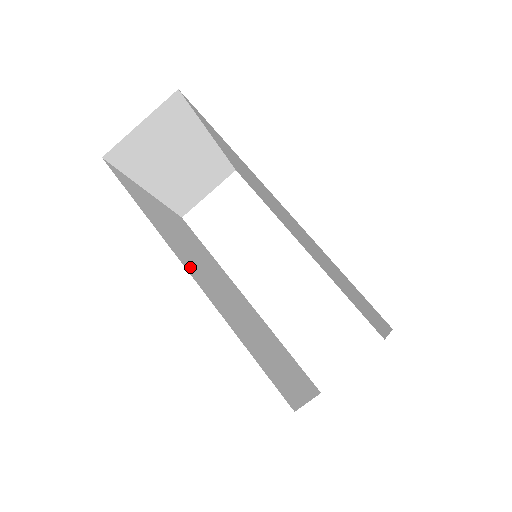
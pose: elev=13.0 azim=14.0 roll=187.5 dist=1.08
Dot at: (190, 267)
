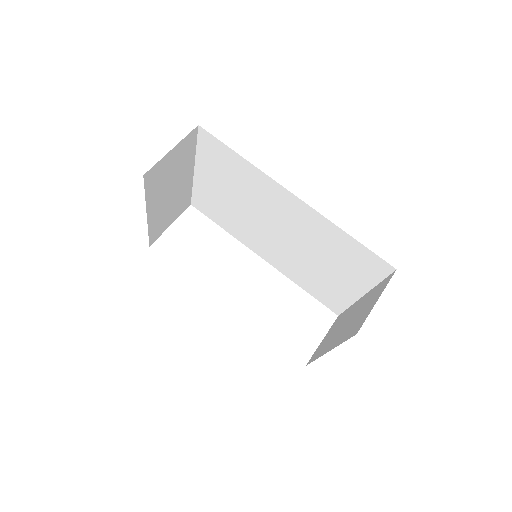
Dot at: occluded
